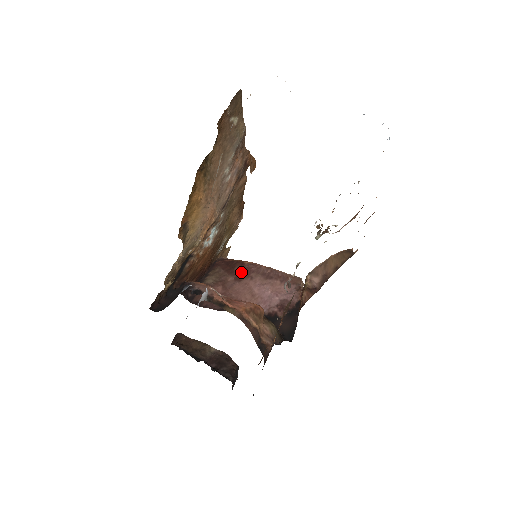
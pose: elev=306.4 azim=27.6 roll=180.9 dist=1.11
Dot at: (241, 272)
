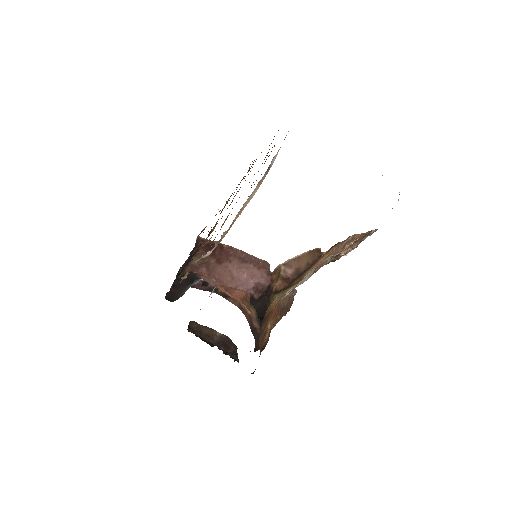
Dot at: (221, 255)
